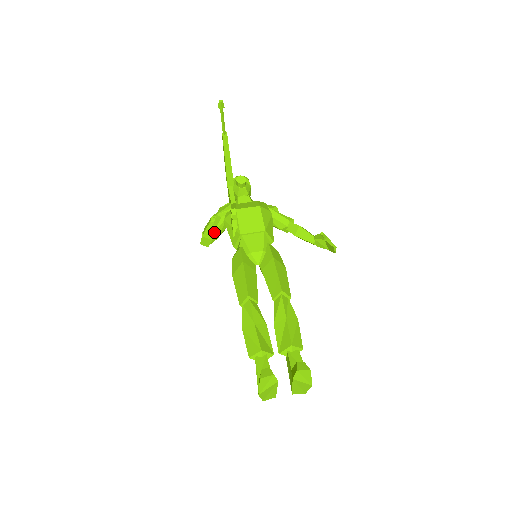
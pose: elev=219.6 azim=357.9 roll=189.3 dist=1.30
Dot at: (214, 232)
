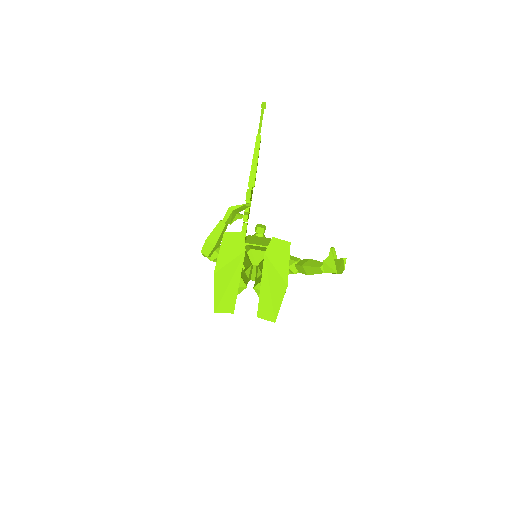
Dot at: (220, 236)
